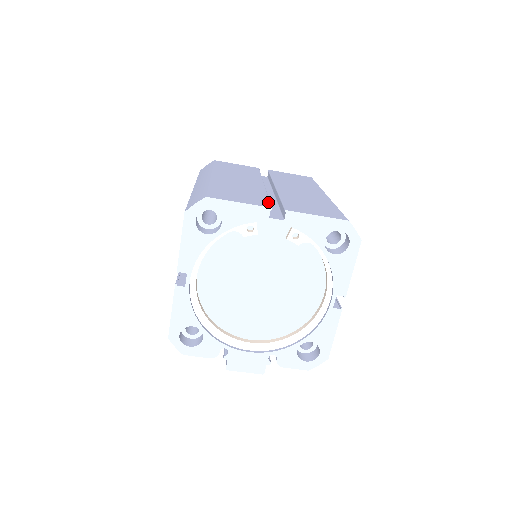
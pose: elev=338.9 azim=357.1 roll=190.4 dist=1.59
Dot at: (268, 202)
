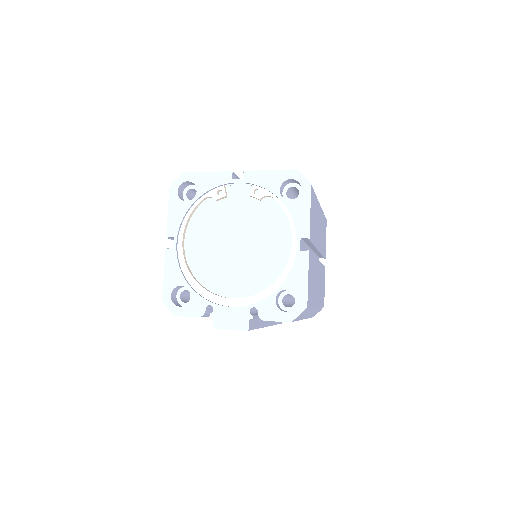
Dot at: (236, 176)
